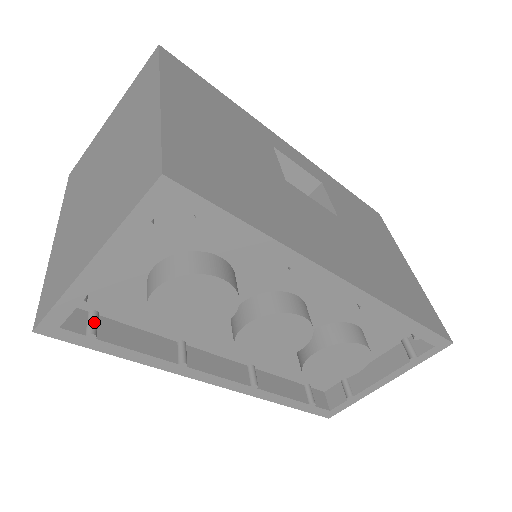
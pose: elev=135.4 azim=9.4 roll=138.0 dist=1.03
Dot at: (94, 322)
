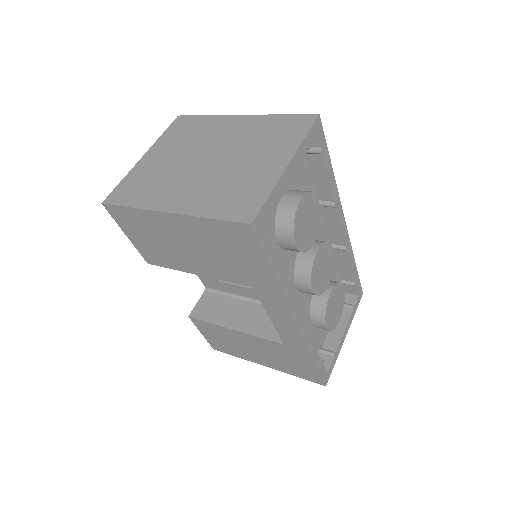
Dot at: occluded
